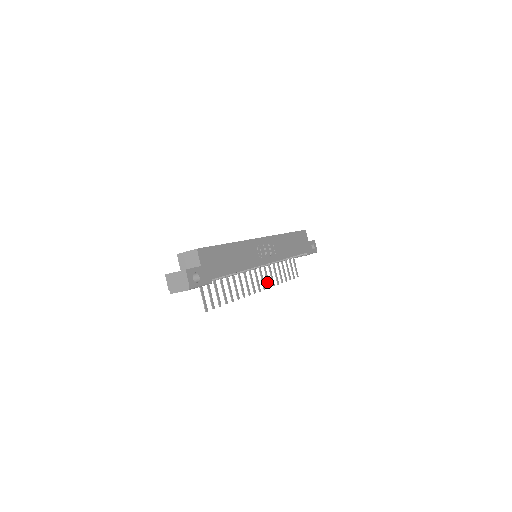
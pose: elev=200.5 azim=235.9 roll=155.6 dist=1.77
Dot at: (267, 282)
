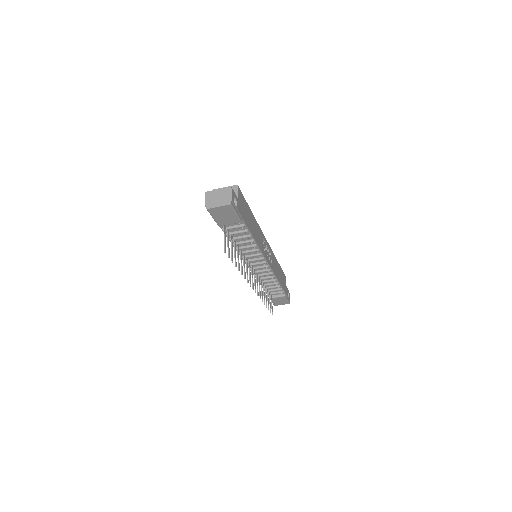
Dot at: (257, 290)
